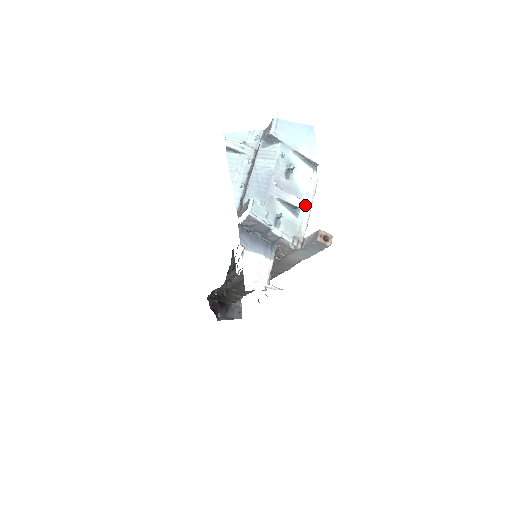
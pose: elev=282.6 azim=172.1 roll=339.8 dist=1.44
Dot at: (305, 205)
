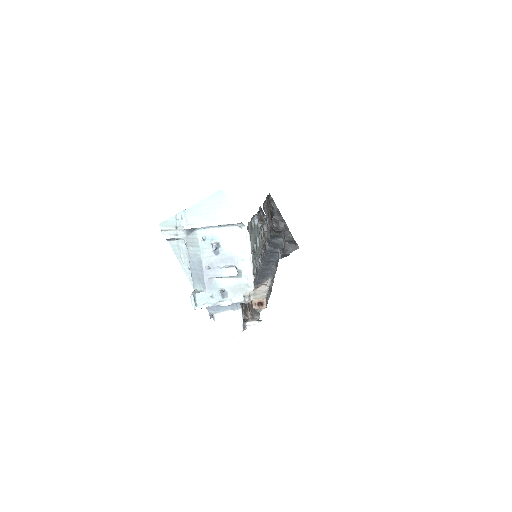
Dot at: (245, 262)
